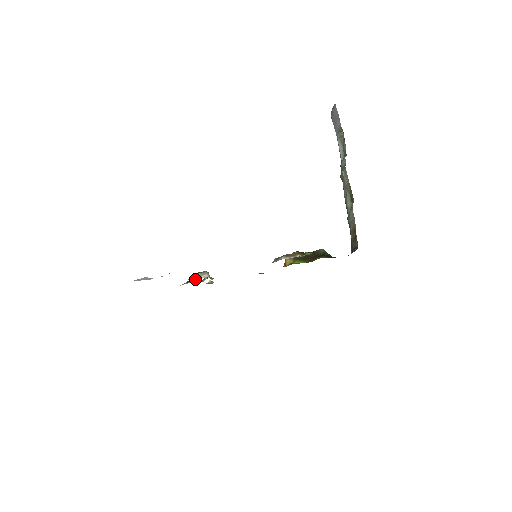
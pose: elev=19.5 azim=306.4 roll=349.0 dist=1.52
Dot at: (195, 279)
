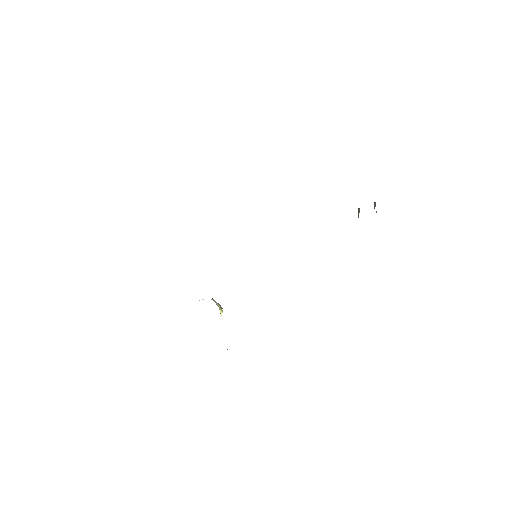
Dot at: occluded
